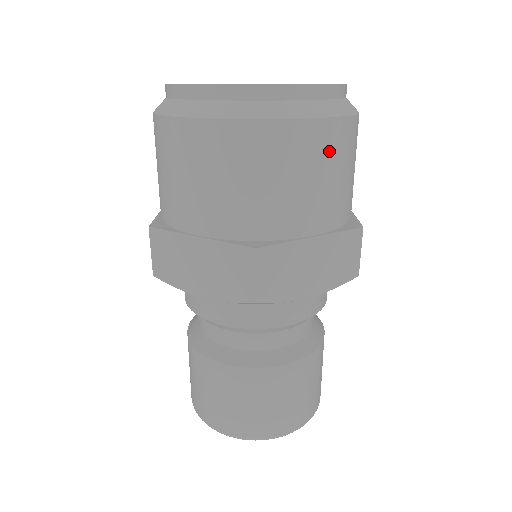
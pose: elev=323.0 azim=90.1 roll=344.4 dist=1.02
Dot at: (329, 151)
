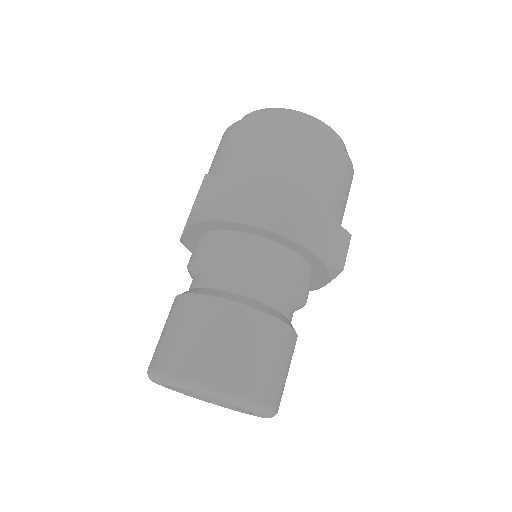
Dot at: (279, 134)
